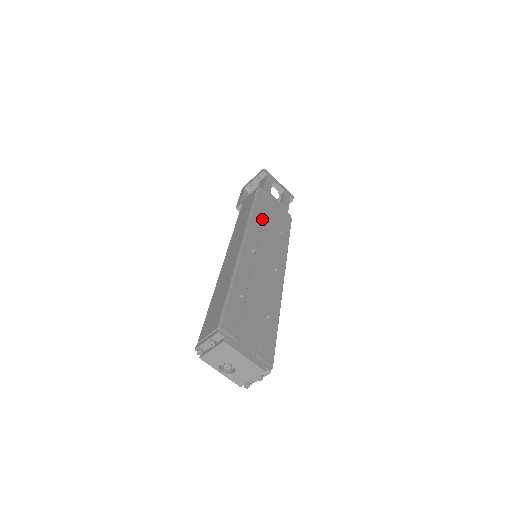
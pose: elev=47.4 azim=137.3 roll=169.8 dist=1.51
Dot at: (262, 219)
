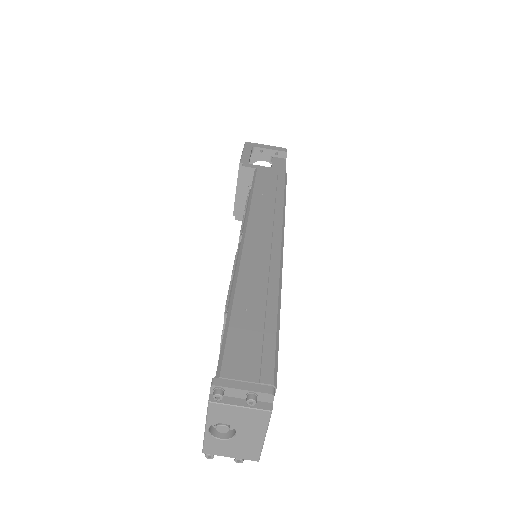
Dot at: occluded
